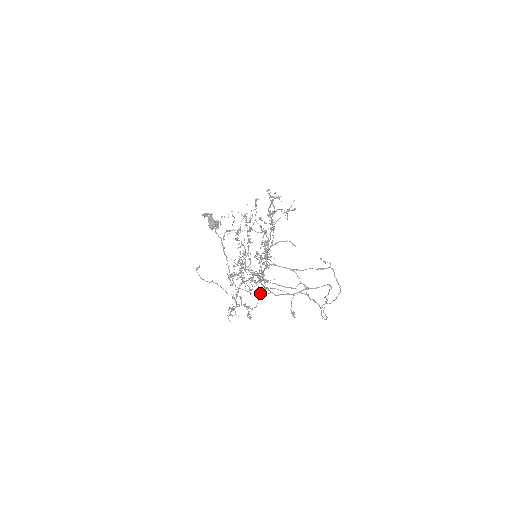
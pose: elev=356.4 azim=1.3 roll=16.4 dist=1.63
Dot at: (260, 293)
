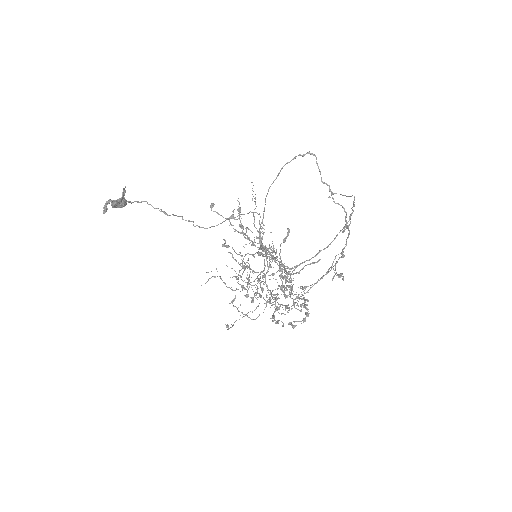
Dot at: occluded
